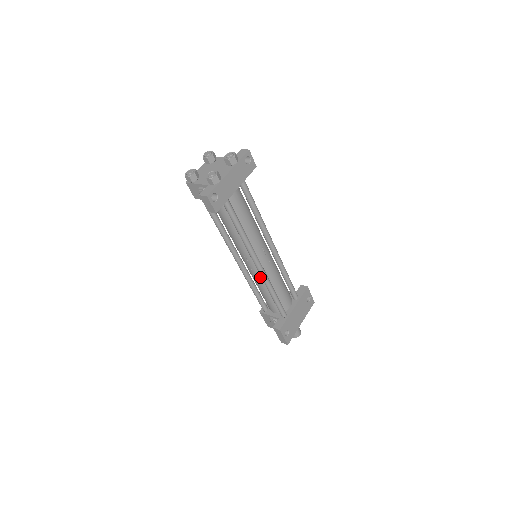
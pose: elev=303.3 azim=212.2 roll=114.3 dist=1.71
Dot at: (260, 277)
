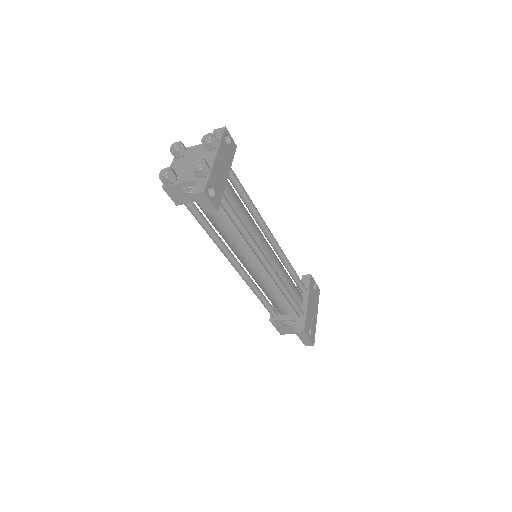
Dot at: (268, 279)
